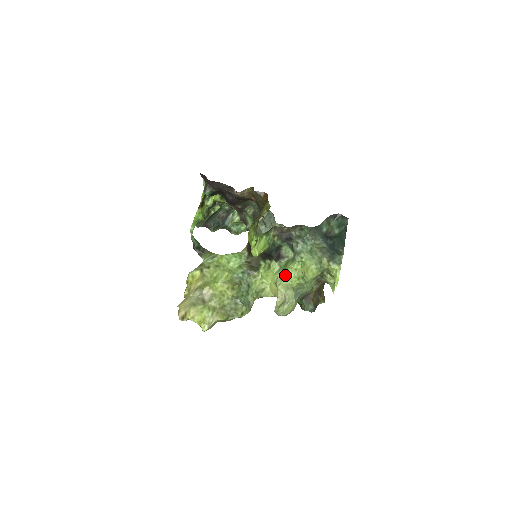
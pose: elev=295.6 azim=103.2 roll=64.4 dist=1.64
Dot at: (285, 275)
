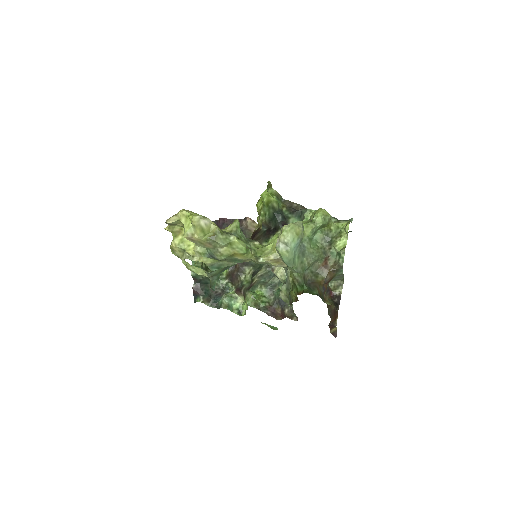
Dot at: occluded
